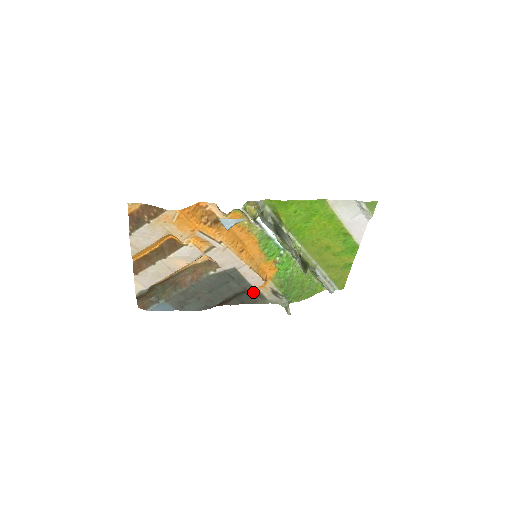
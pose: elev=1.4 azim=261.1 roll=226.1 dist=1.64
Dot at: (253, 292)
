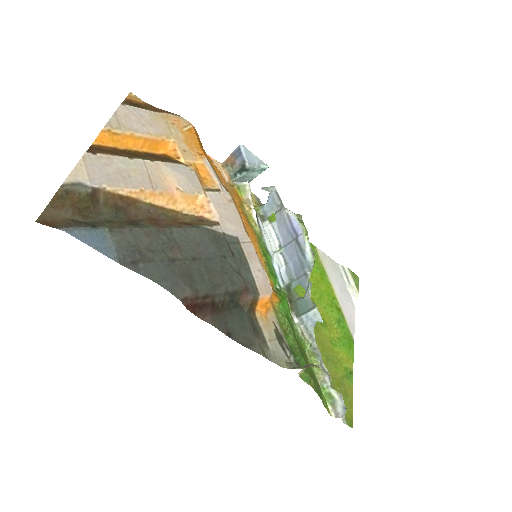
Dot at: (249, 318)
